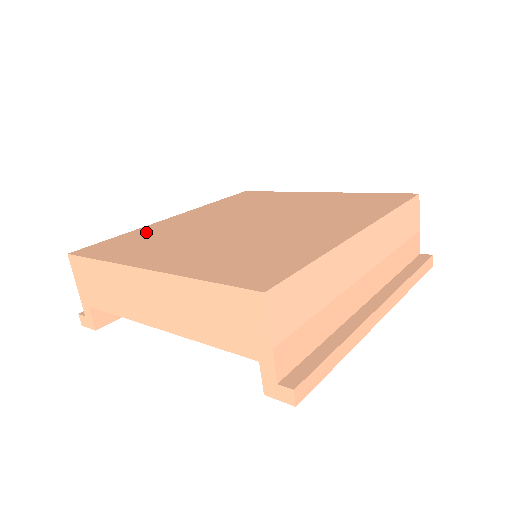
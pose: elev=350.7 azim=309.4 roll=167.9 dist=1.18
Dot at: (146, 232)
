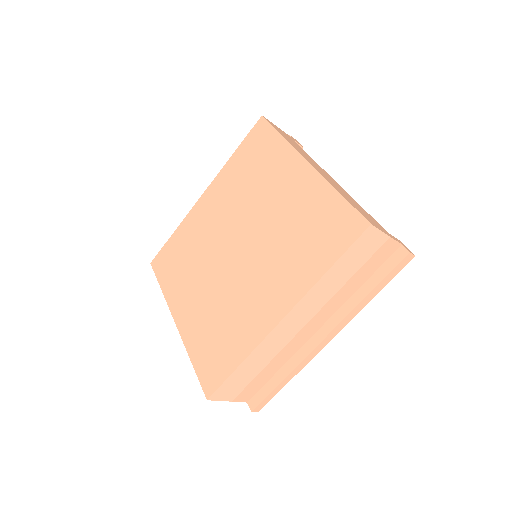
Dot at: (184, 235)
